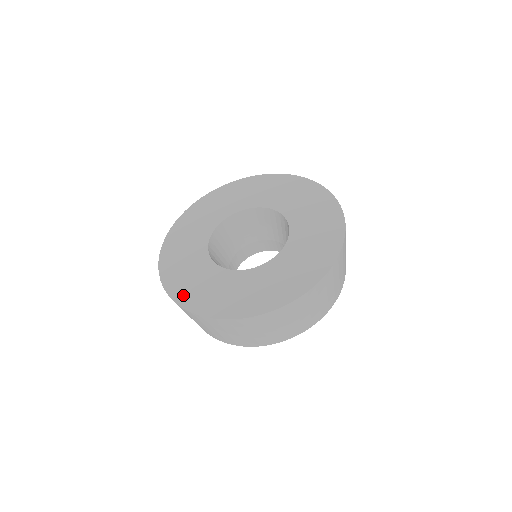
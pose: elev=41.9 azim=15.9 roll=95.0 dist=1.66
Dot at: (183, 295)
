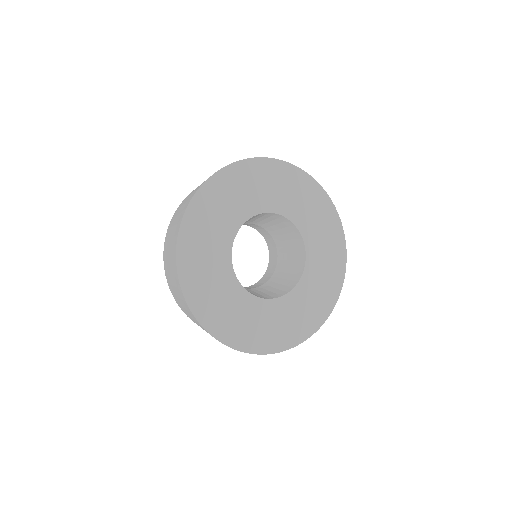
Dot at: (189, 274)
